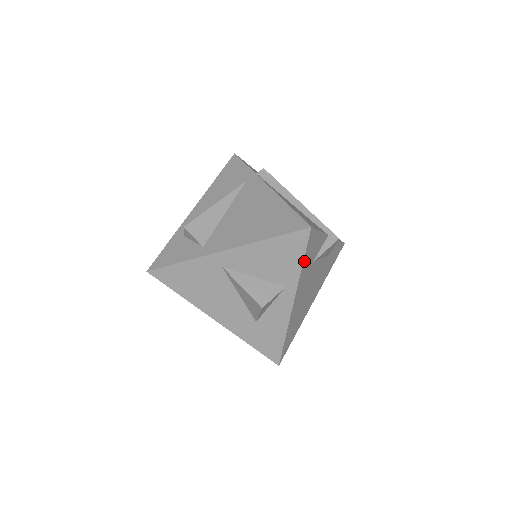
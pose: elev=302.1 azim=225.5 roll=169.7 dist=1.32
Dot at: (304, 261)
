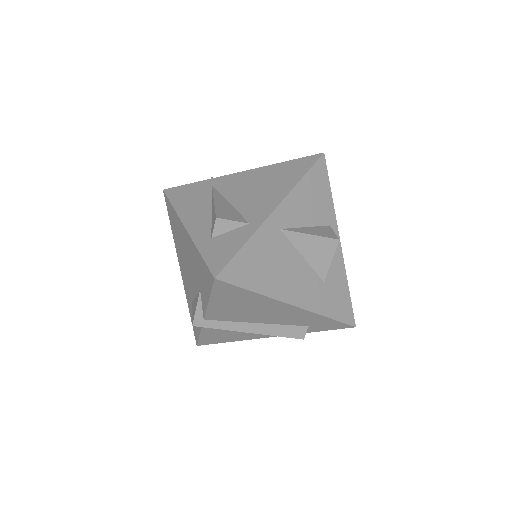
Dot at: (329, 192)
